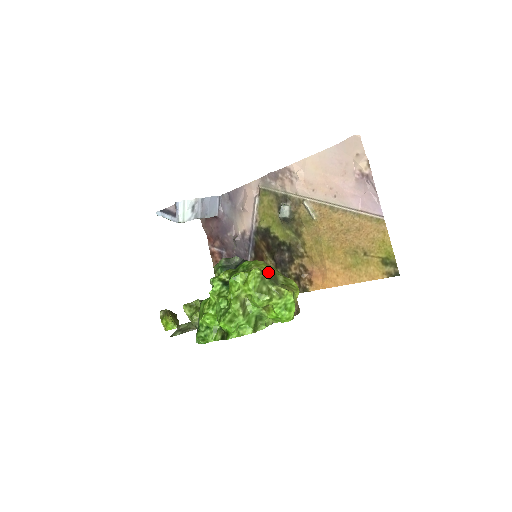
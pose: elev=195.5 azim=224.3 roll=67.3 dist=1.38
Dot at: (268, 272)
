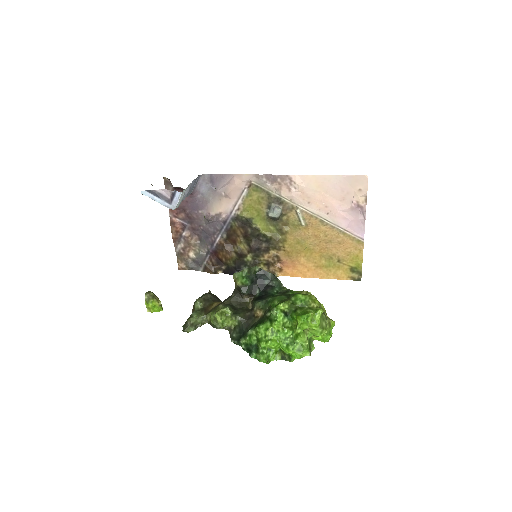
Dot at: (321, 307)
